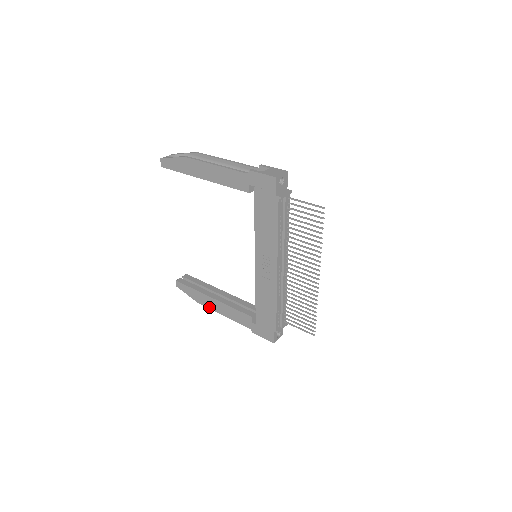
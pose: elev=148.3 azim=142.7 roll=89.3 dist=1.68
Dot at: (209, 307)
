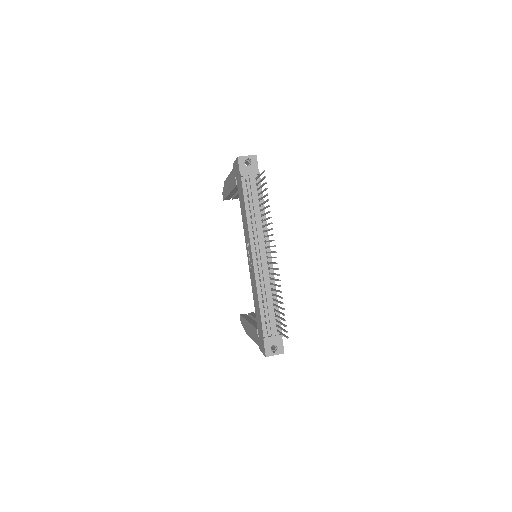
Dot at: (248, 334)
